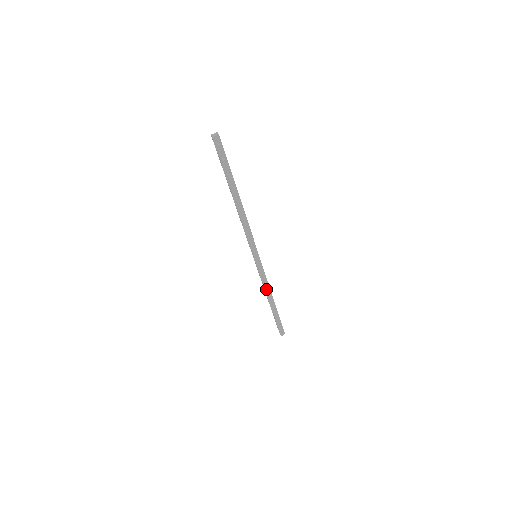
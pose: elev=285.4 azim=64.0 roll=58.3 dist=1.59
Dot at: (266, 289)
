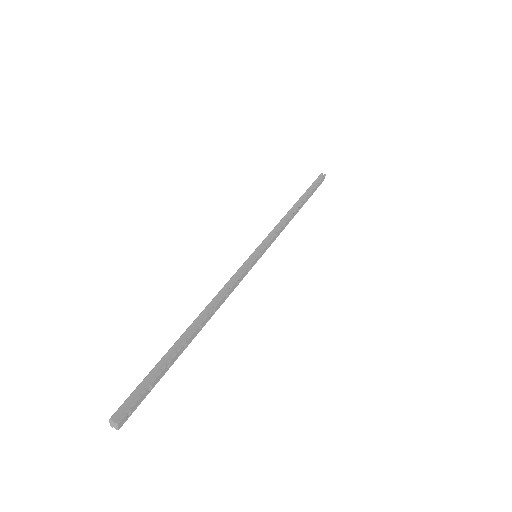
Dot at: (286, 224)
